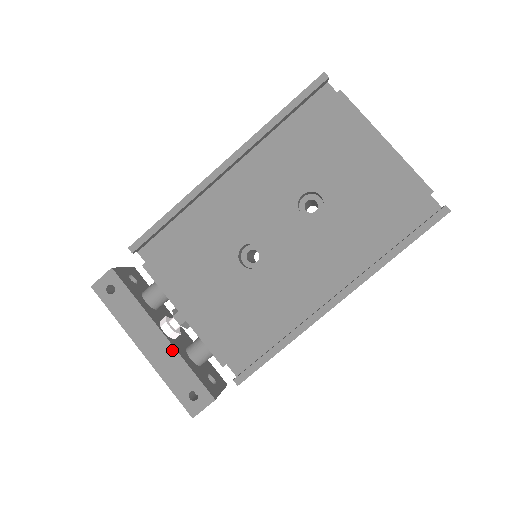
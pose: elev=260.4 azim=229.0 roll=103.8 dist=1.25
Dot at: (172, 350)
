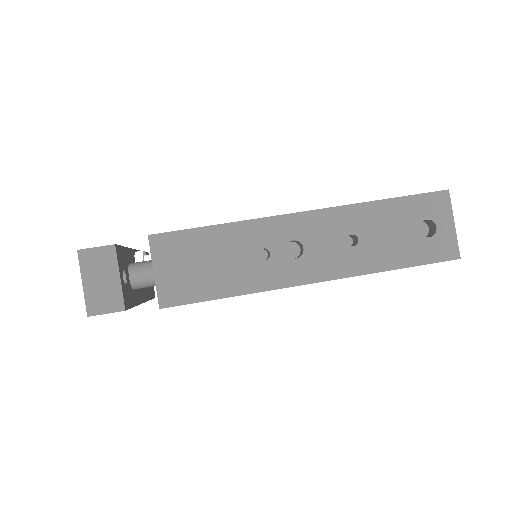
Dot at: occluded
